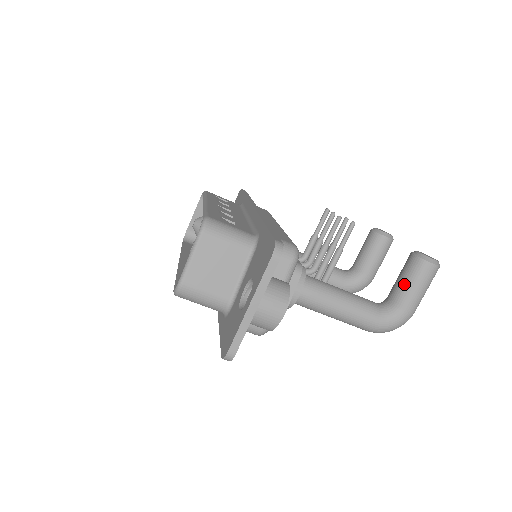
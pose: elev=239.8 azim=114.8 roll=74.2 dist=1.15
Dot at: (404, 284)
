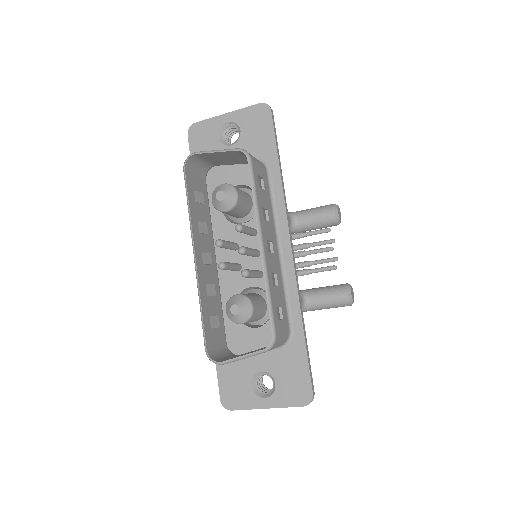
Dot at: (327, 304)
